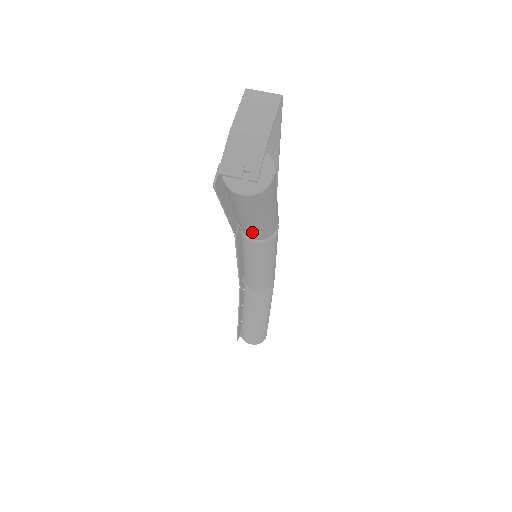
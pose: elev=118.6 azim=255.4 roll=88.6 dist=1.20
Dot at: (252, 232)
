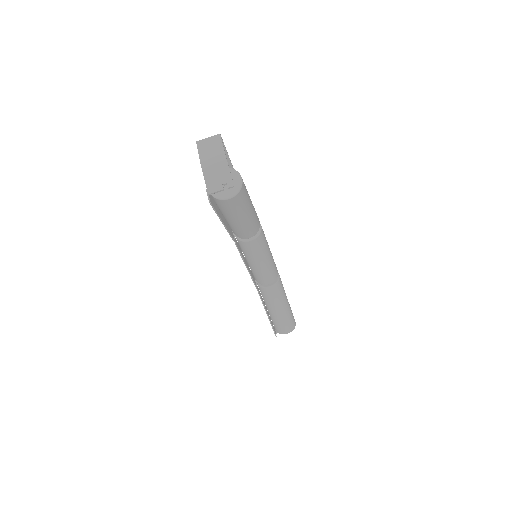
Dot at: (246, 231)
